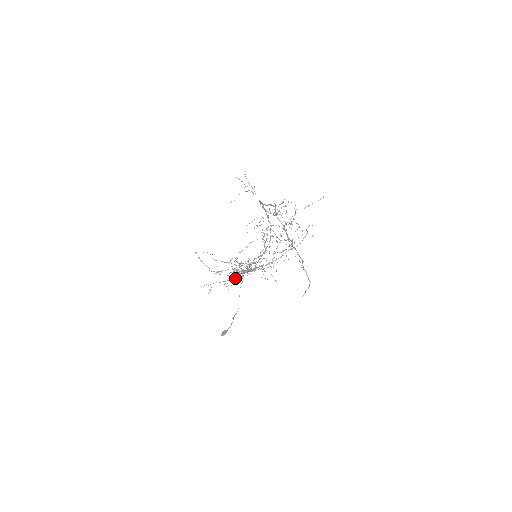
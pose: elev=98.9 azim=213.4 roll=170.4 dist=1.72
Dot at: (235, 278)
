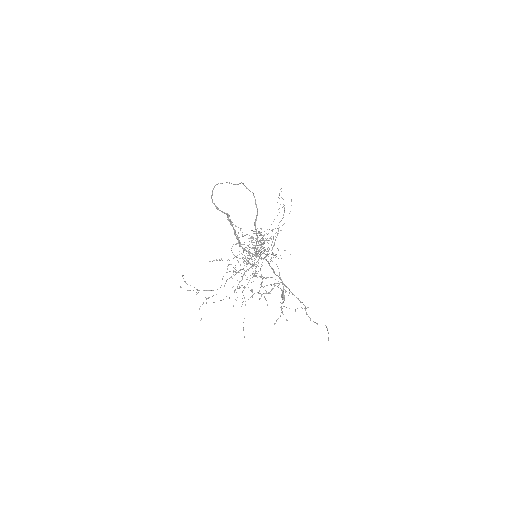
Dot at: occluded
